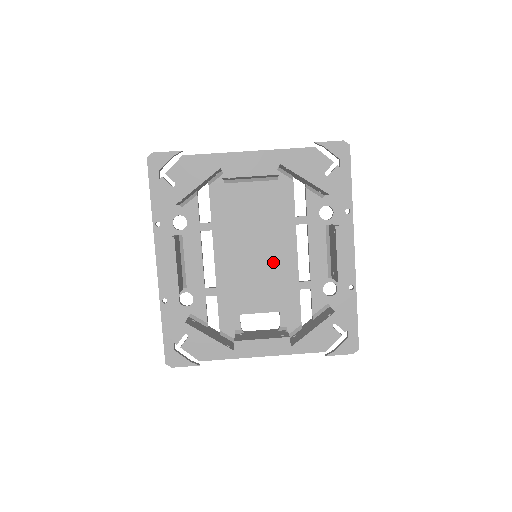
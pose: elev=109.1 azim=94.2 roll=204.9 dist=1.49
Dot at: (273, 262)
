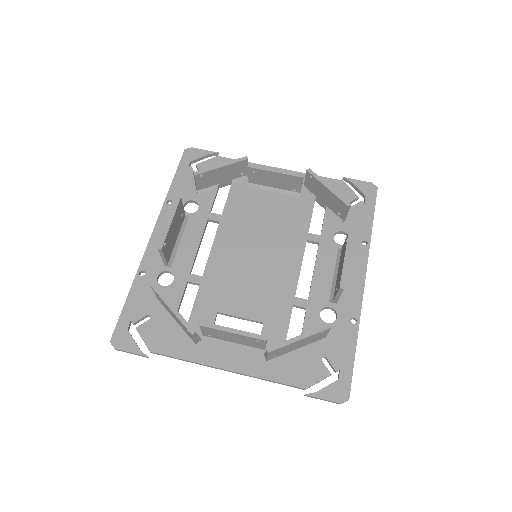
Dot at: (272, 268)
